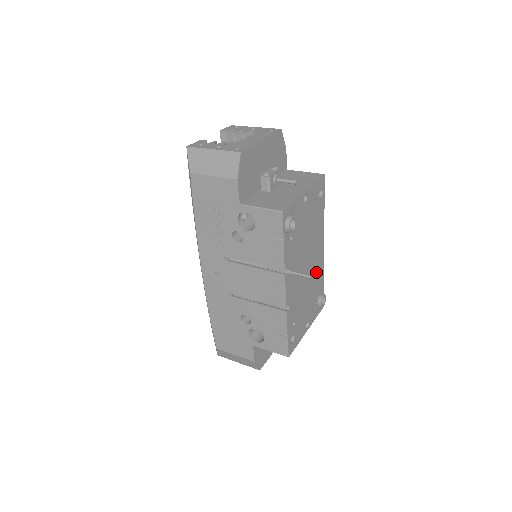
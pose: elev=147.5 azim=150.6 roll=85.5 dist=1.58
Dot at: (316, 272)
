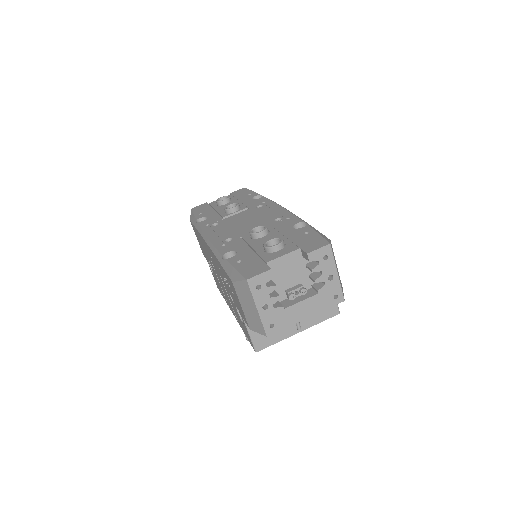
Dot at: occluded
